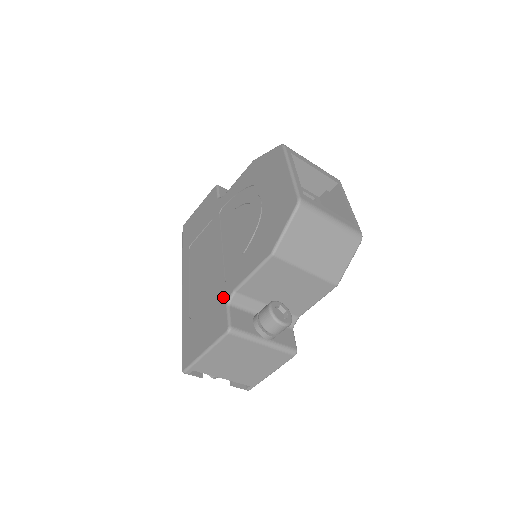
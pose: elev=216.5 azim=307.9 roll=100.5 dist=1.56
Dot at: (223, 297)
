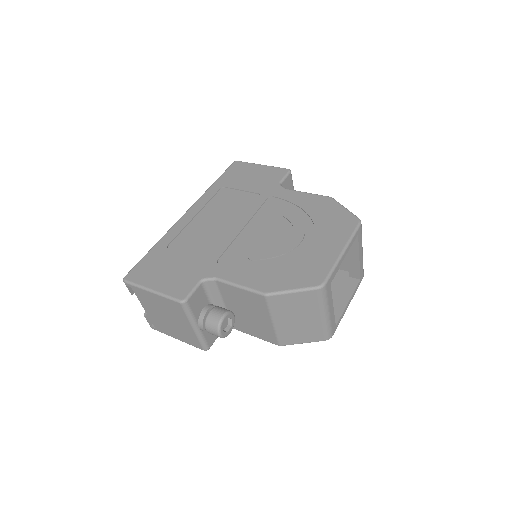
Dot at: (204, 271)
